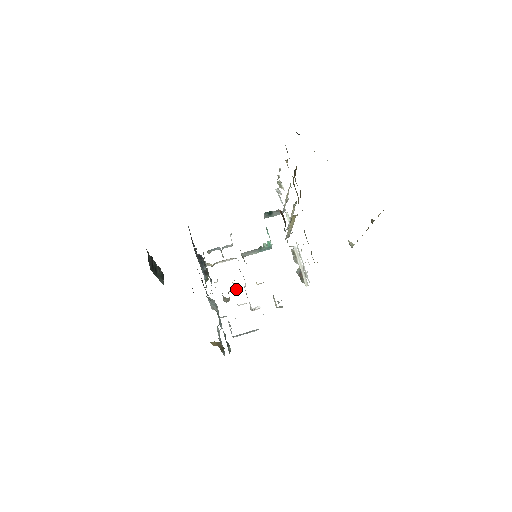
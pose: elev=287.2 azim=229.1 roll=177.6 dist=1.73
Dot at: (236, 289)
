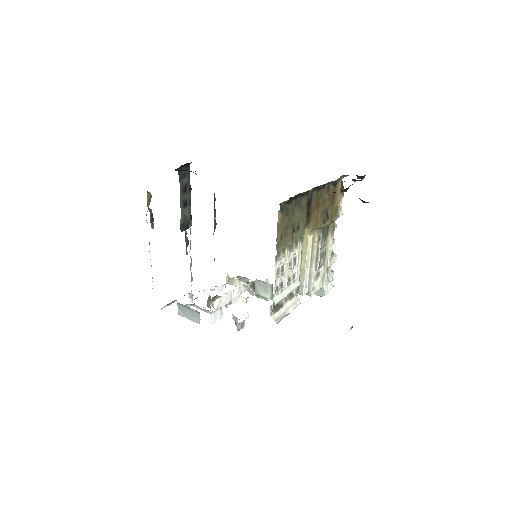
Dot at: occluded
